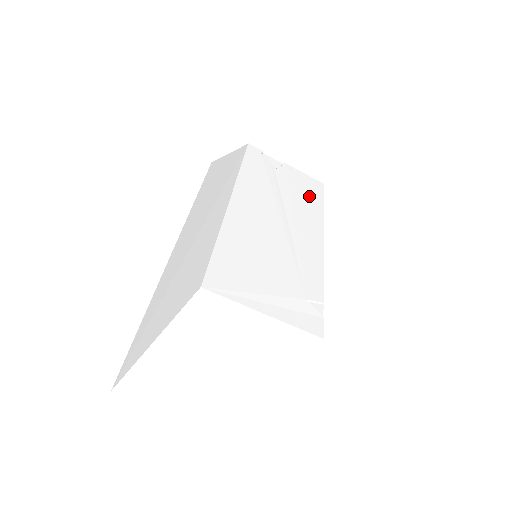
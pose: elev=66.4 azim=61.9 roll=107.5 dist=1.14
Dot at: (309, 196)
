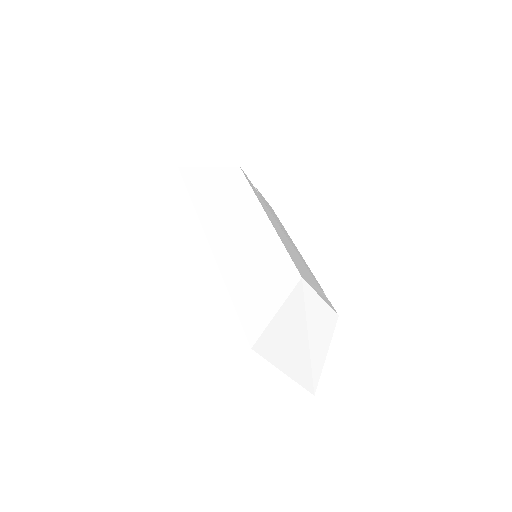
Dot at: (276, 217)
